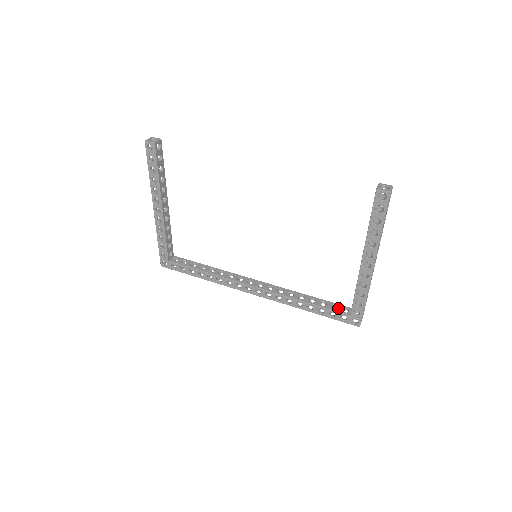
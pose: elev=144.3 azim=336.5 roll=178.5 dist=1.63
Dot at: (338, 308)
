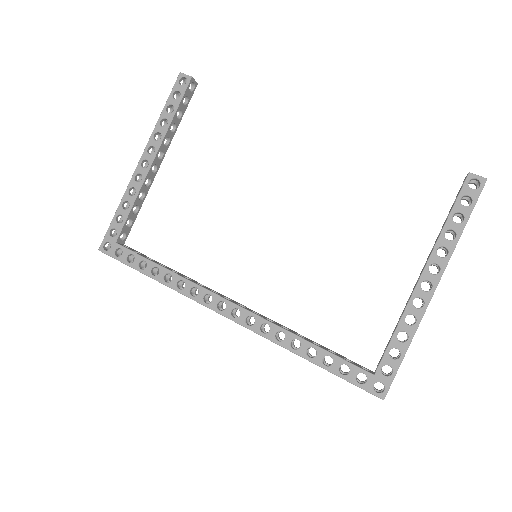
Dot at: (354, 363)
